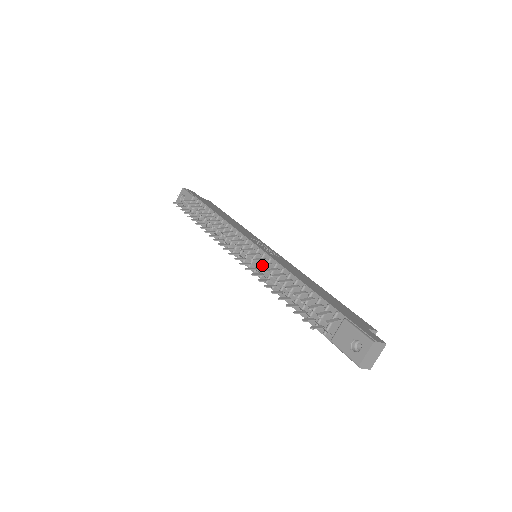
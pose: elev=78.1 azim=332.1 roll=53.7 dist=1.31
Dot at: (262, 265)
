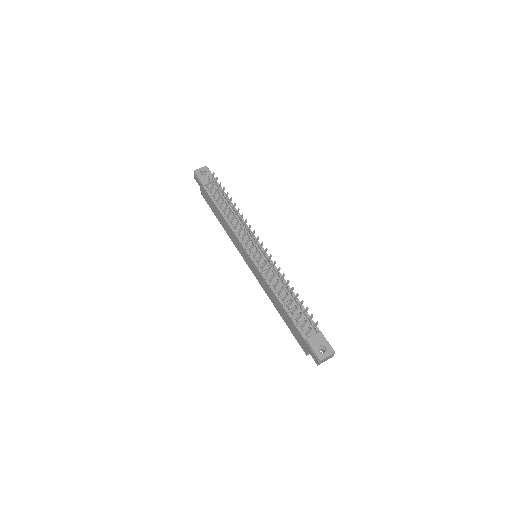
Dot at: occluded
